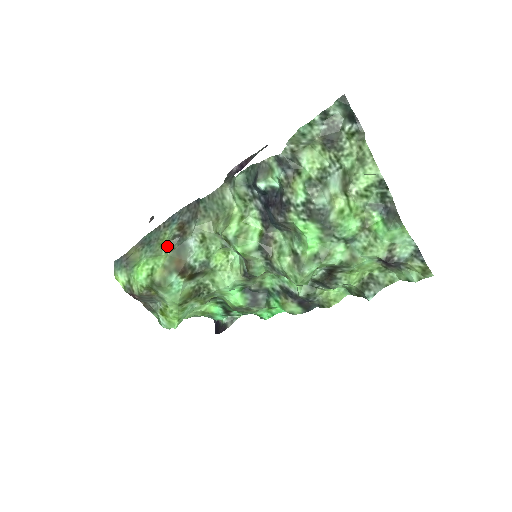
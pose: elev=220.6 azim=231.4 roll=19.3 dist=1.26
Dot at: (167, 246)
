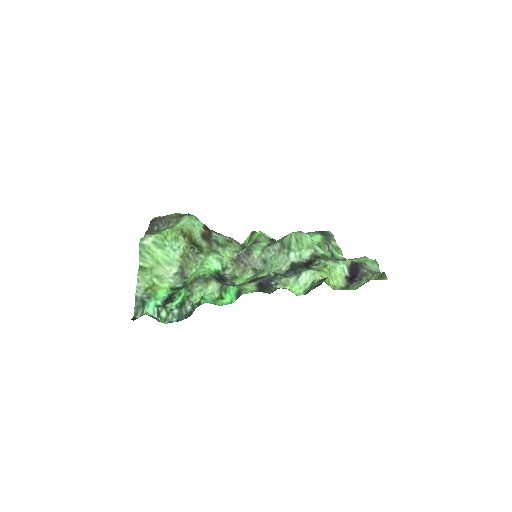
Dot at: occluded
